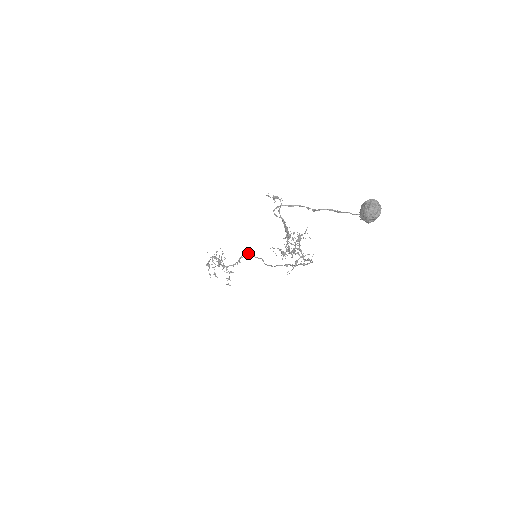
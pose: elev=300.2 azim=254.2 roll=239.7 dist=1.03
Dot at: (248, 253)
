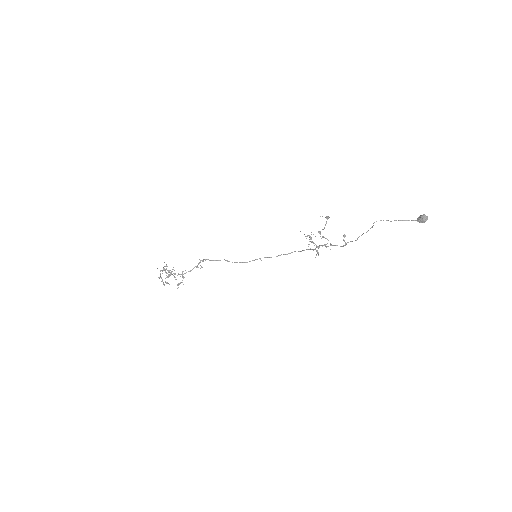
Dot at: (206, 259)
